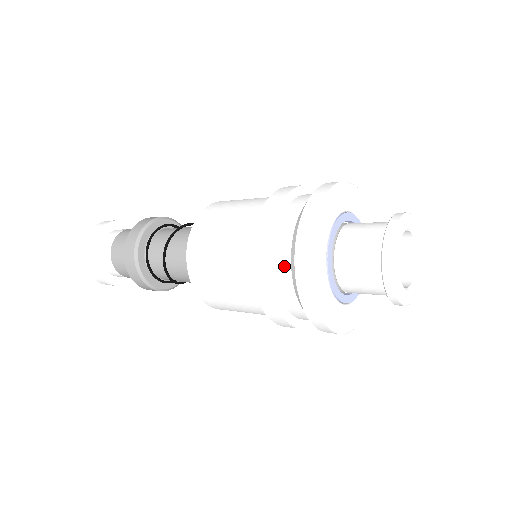
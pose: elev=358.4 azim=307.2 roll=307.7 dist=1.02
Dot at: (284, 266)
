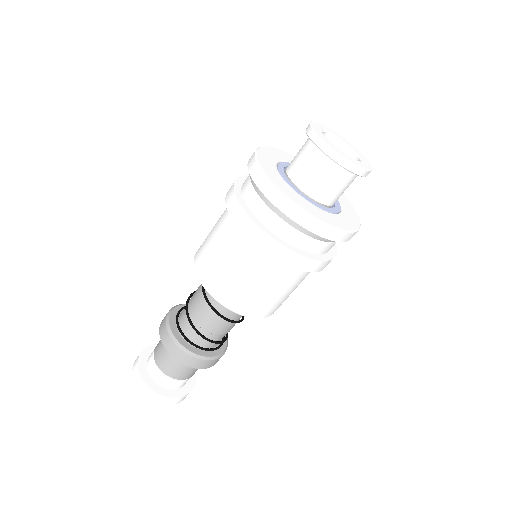
Dot at: occluded
